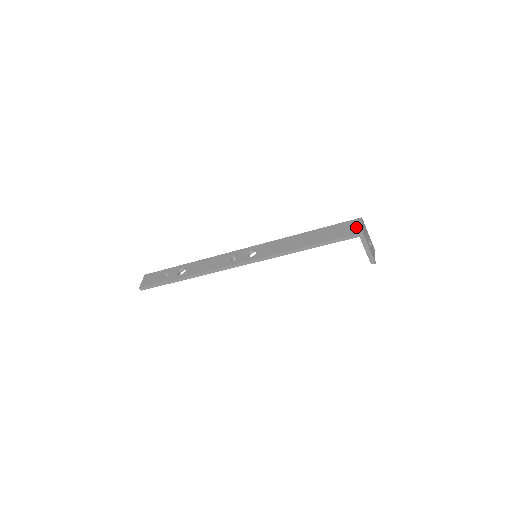
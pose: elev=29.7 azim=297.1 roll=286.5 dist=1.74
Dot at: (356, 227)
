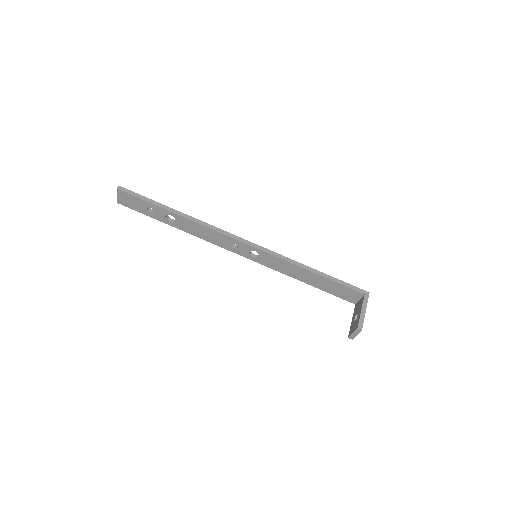
Dot at: occluded
